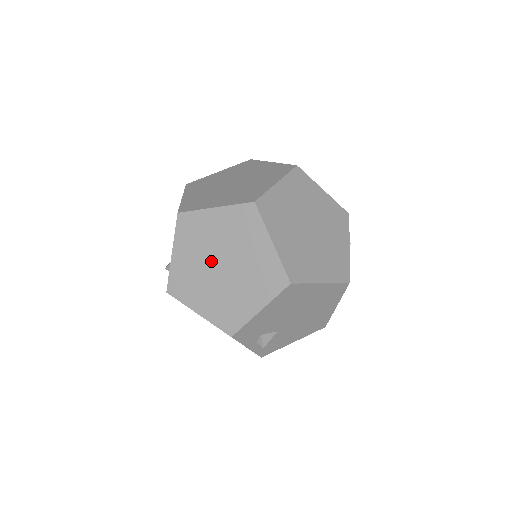
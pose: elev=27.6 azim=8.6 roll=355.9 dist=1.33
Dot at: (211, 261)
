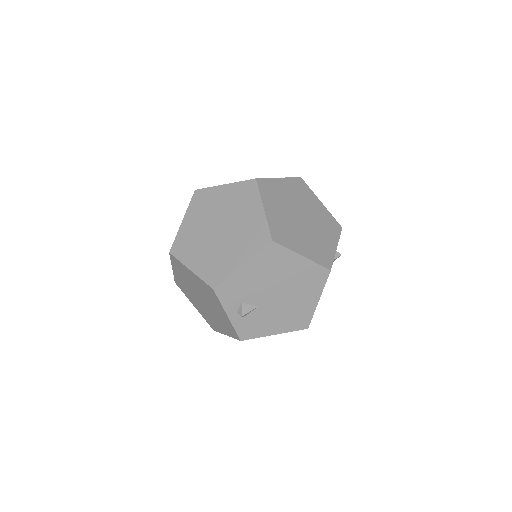
Dot at: (212, 225)
